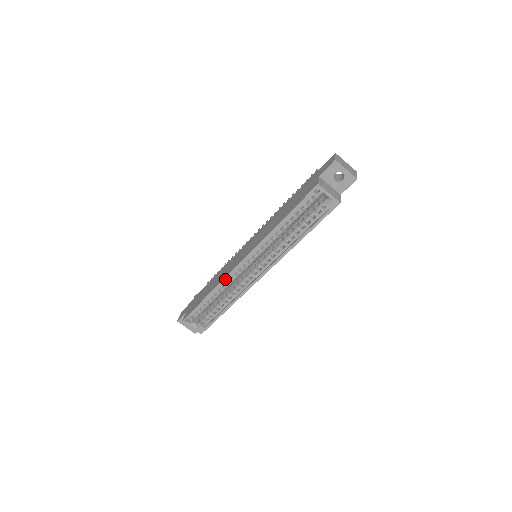
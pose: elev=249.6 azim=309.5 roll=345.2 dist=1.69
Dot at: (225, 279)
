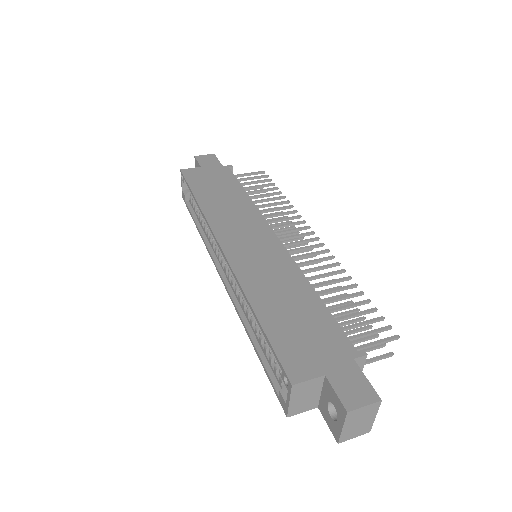
Dot at: (208, 224)
